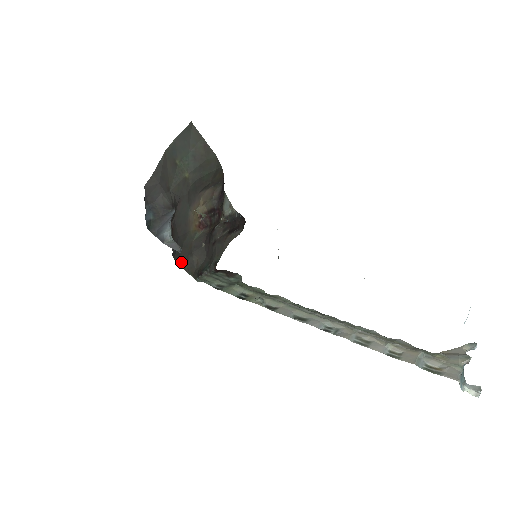
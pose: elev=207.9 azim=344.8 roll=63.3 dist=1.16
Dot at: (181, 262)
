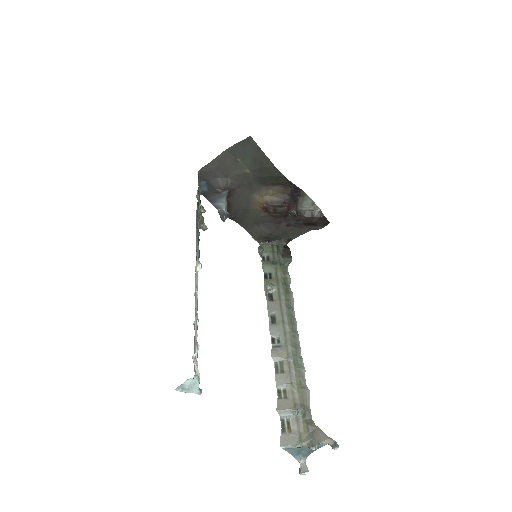
Dot at: (245, 226)
